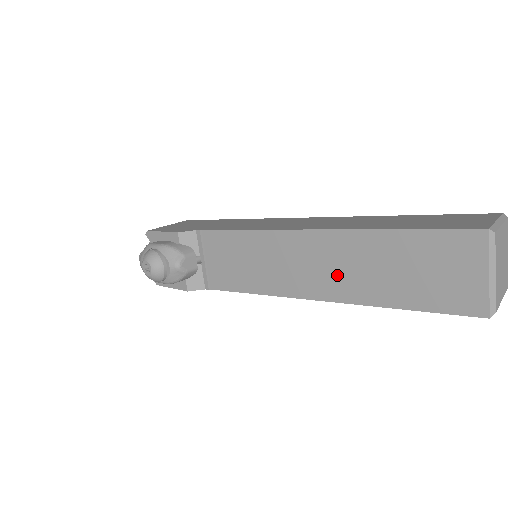
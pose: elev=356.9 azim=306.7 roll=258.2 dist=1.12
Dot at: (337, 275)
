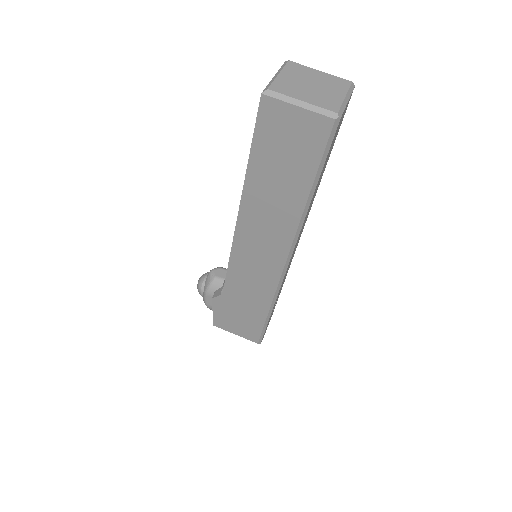
Dot at: occluded
